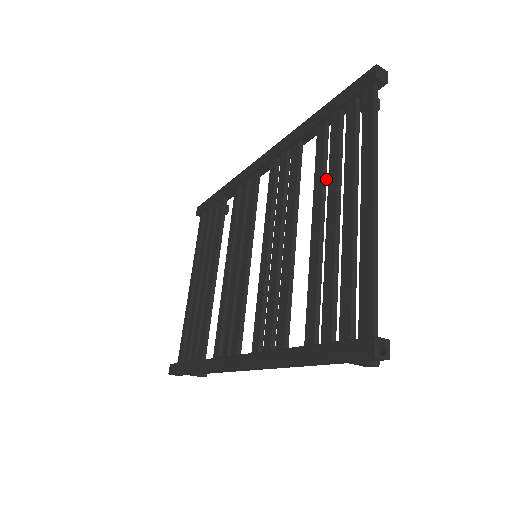
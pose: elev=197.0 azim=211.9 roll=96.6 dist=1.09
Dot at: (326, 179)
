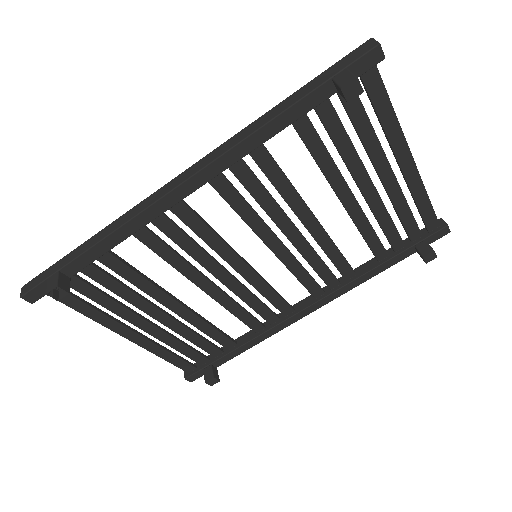
Dot at: occluded
